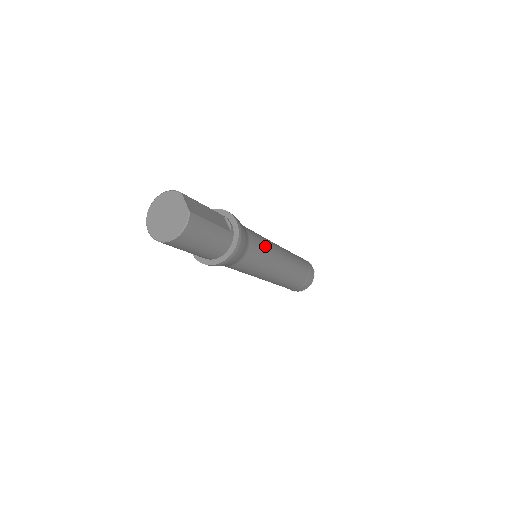
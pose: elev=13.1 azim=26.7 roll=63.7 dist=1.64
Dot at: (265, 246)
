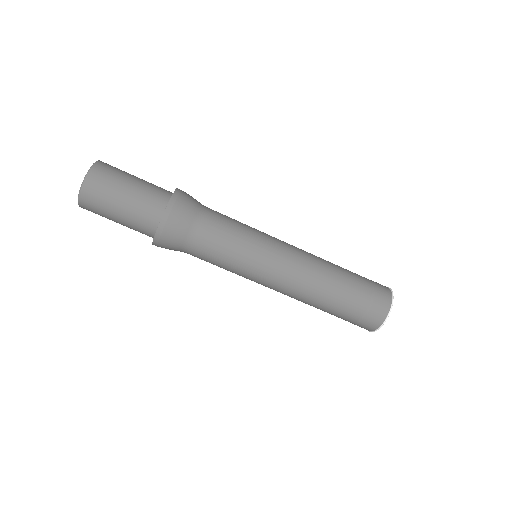
Dot at: occluded
